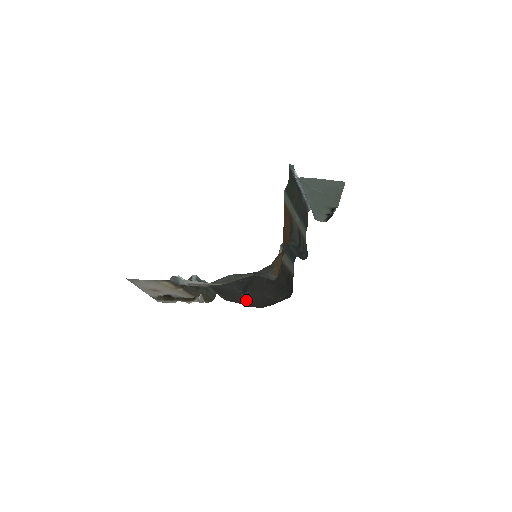
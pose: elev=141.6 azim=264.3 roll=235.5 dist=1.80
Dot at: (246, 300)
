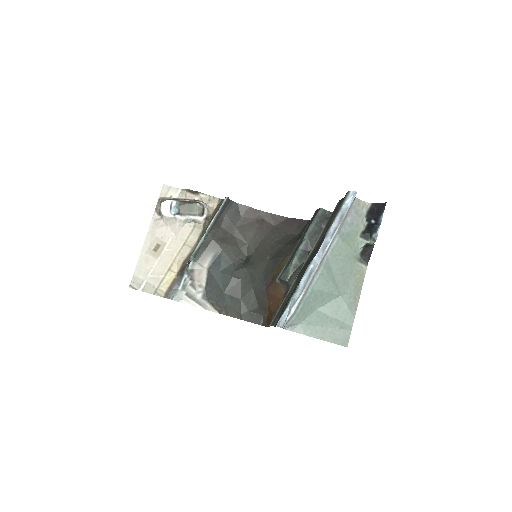
Dot at: (254, 234)
